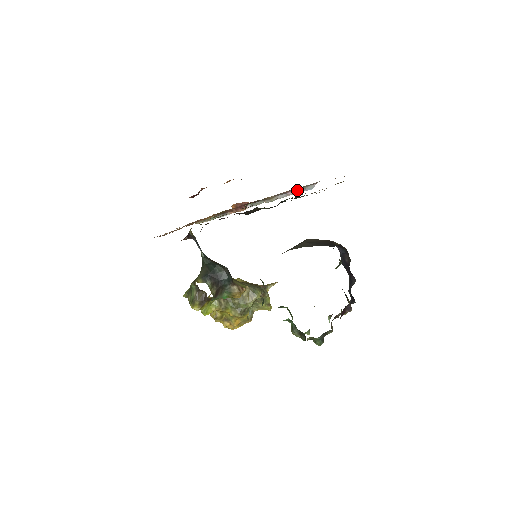
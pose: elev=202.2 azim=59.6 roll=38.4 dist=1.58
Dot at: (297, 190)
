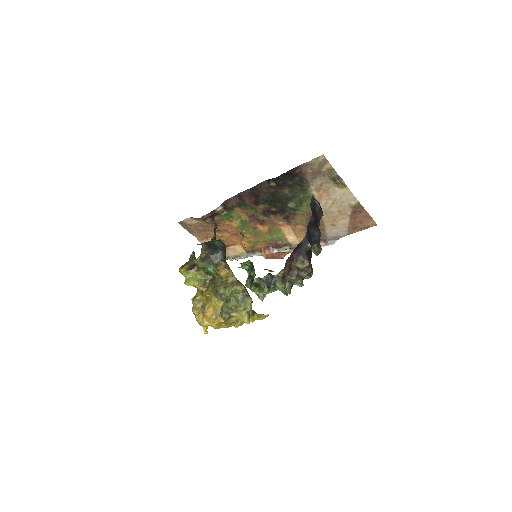
Dot at: (320, 244)
